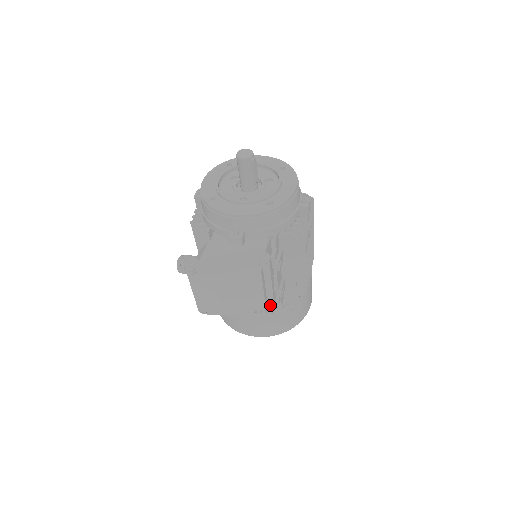
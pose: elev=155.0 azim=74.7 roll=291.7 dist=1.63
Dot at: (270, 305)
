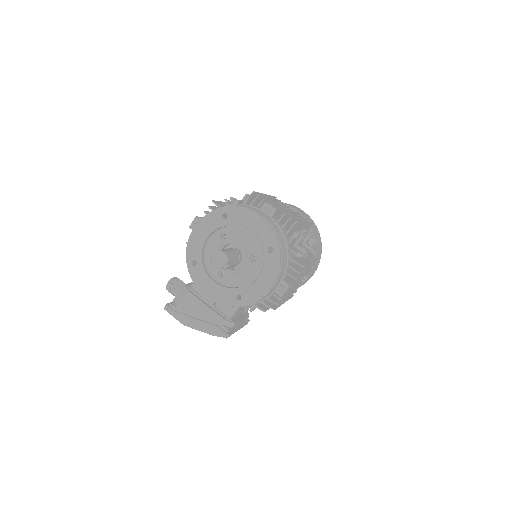
Dot at: occluded
